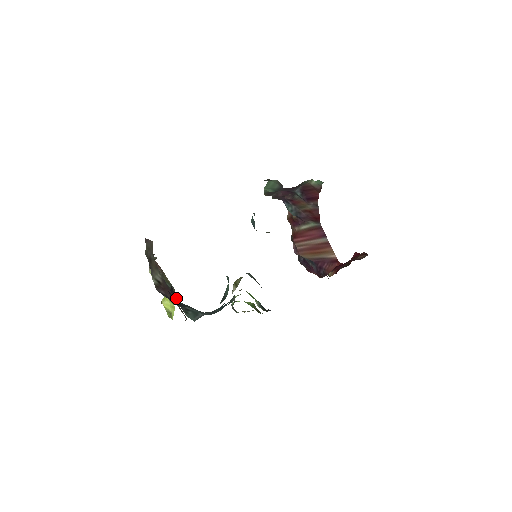
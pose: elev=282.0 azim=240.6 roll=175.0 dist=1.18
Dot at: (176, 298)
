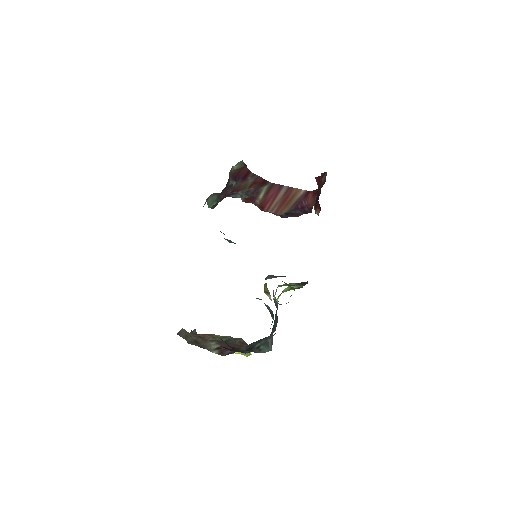
Dot at: (243, 350)
